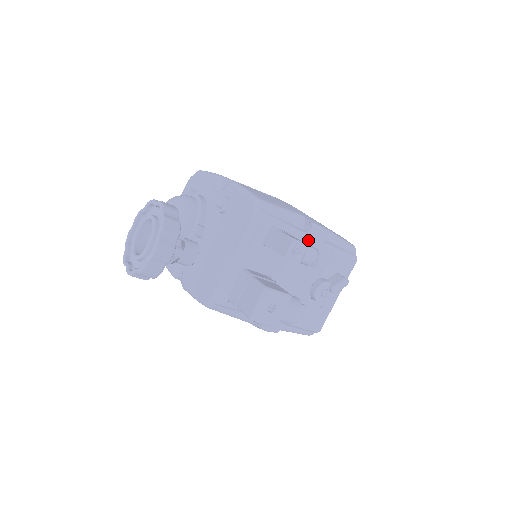
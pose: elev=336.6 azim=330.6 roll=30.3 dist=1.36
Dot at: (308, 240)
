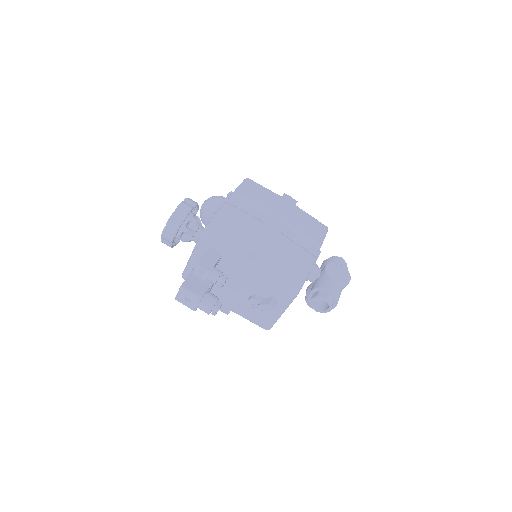
Dot at: (240, 266)
